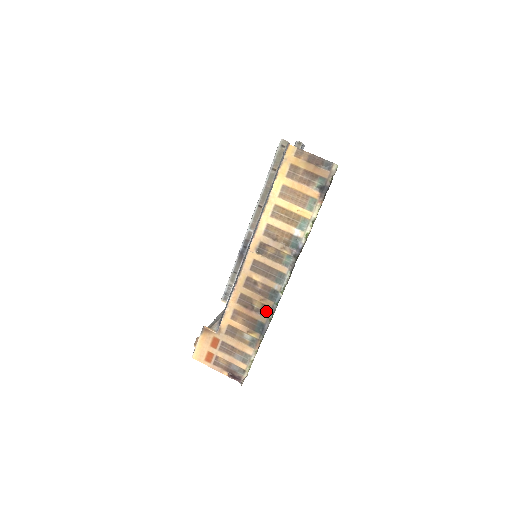
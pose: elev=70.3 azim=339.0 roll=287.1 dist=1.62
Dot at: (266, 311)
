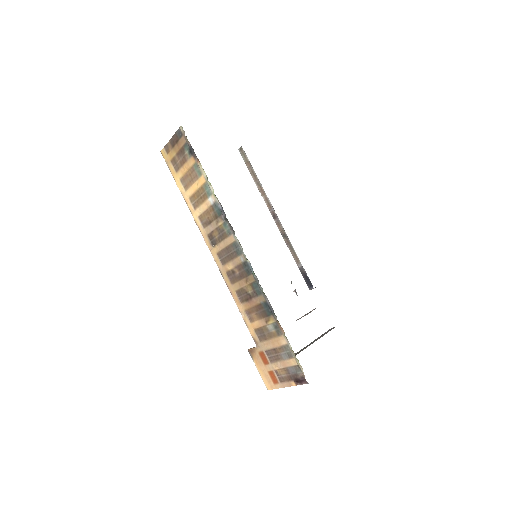
Dot at: (257, 288)
